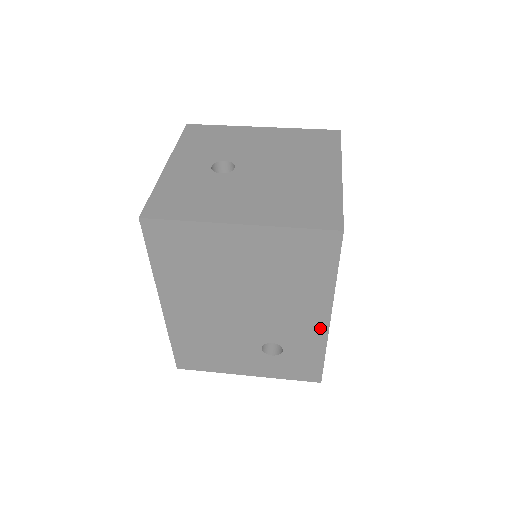
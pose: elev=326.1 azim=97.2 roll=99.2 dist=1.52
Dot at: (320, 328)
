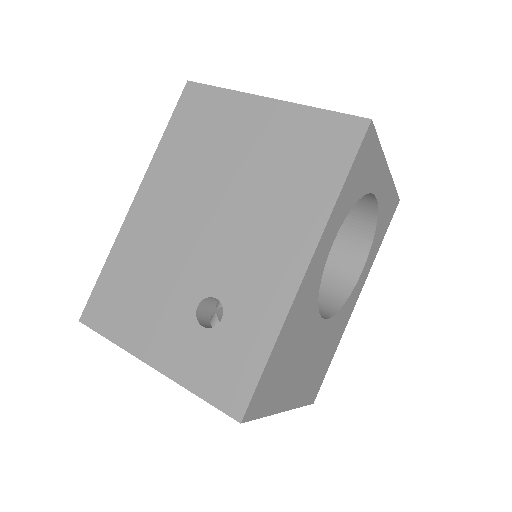
Dot at: (288, 282)
